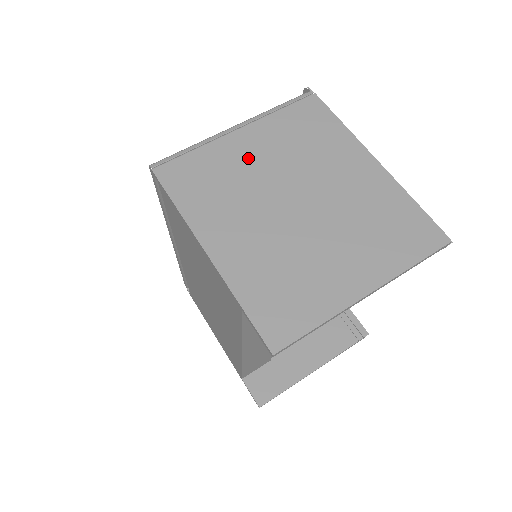
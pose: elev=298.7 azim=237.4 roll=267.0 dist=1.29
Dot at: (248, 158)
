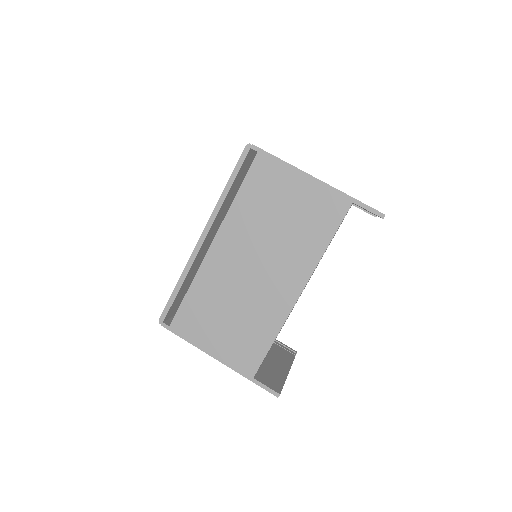
Dot at: occluded
